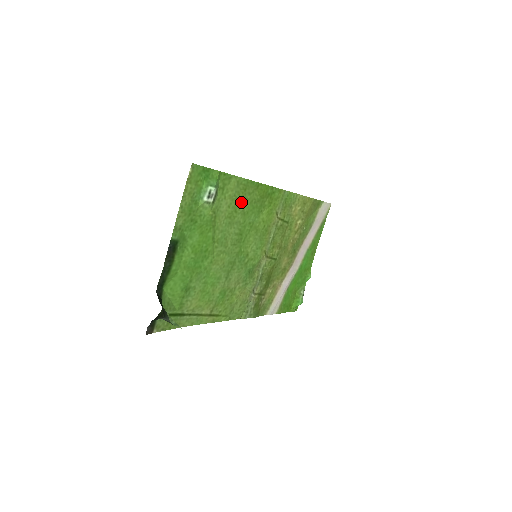
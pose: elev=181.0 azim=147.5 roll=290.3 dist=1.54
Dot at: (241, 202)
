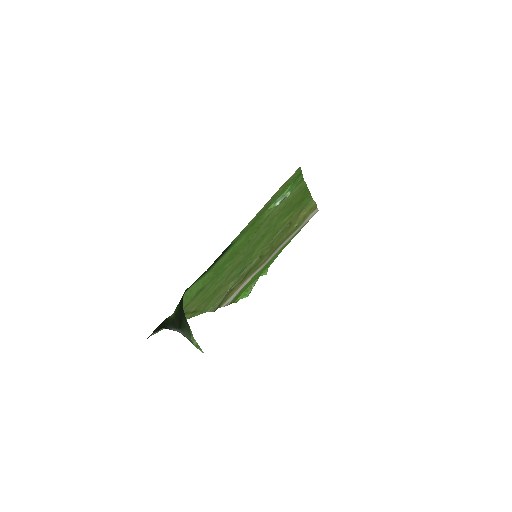
Dot at: (287, 206)
